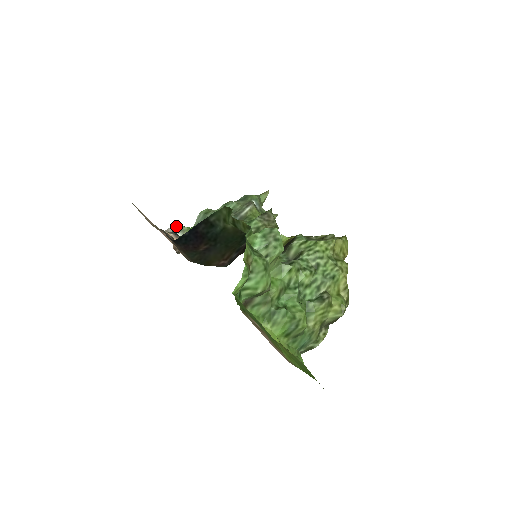
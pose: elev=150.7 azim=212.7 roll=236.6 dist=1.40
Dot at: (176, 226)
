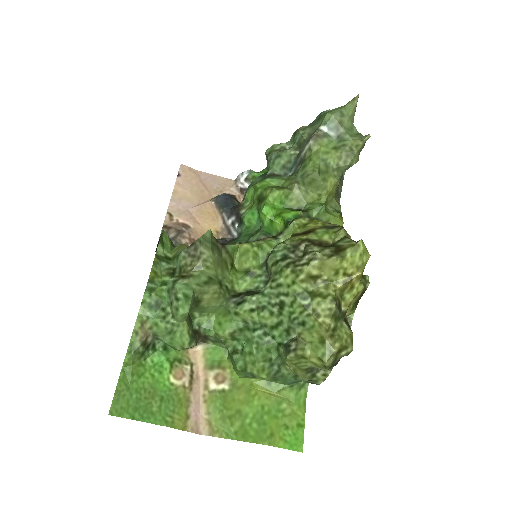
Dot at: (244, 172)
